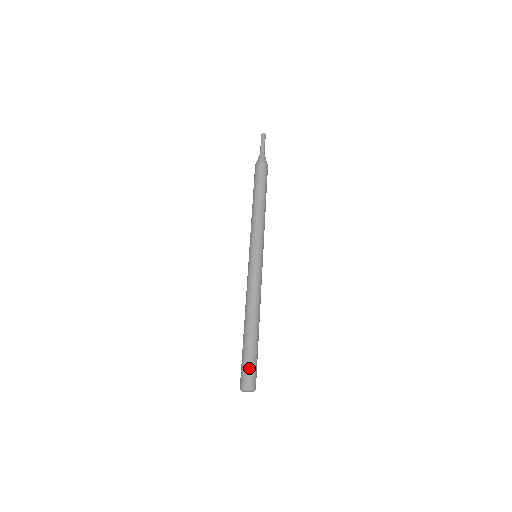
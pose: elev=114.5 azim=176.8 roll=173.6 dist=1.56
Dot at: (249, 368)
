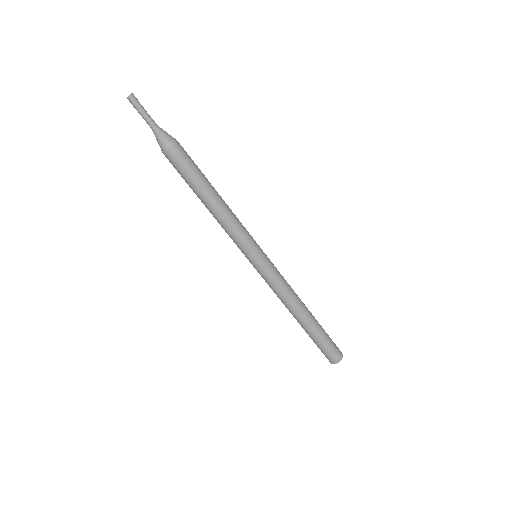
Dot at: (331, 349)
